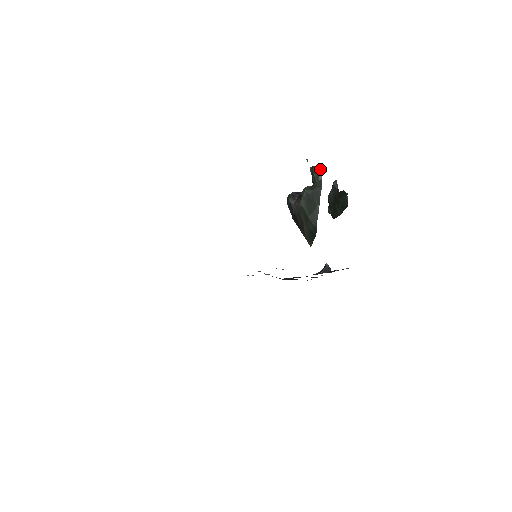
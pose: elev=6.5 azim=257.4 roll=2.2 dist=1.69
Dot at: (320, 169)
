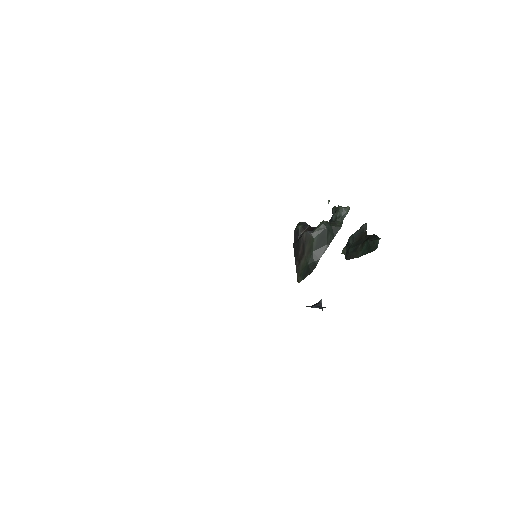
Dot at: (347, 210)
